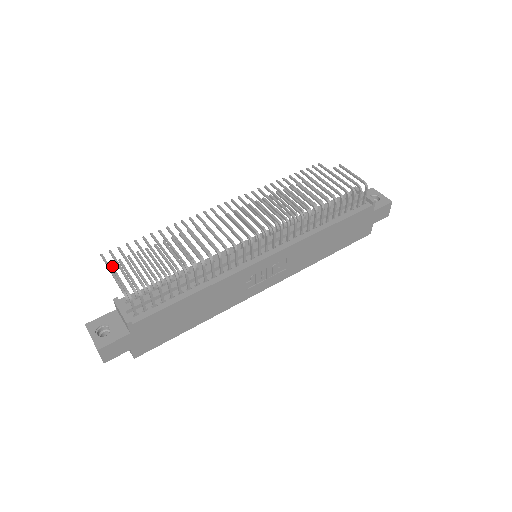
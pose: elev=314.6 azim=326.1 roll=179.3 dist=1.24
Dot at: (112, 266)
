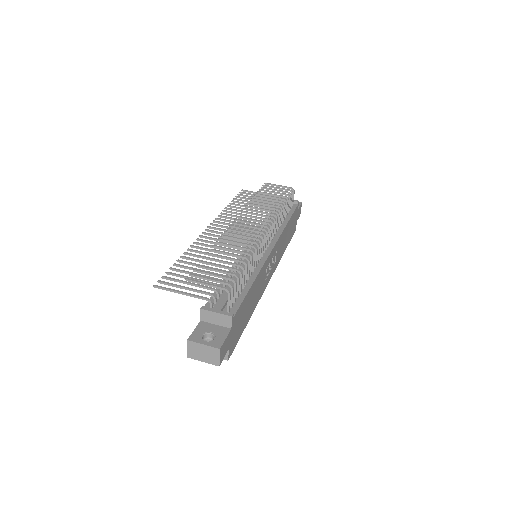
Dot at: (190, 279)
